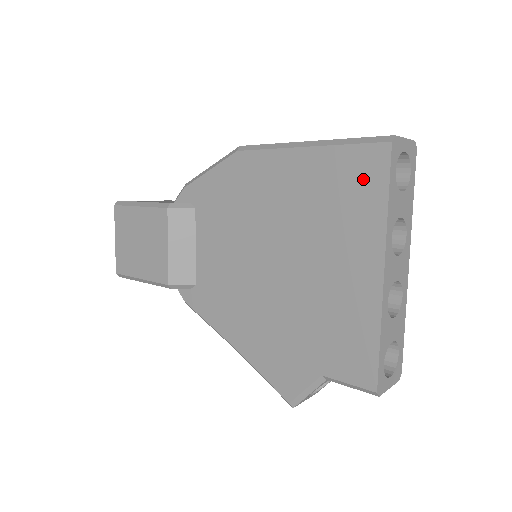
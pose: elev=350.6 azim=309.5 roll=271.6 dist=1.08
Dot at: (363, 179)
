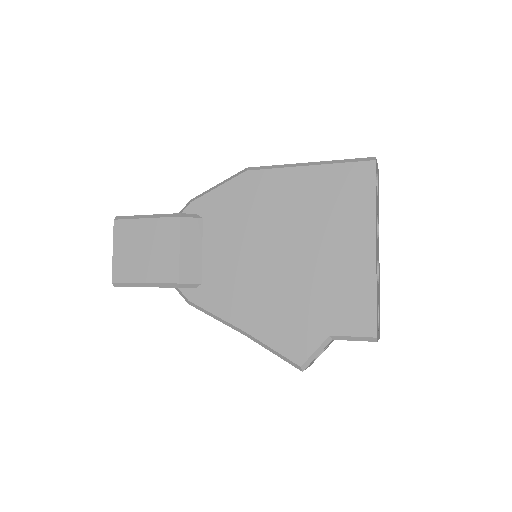
Dot at: (356, 185)
